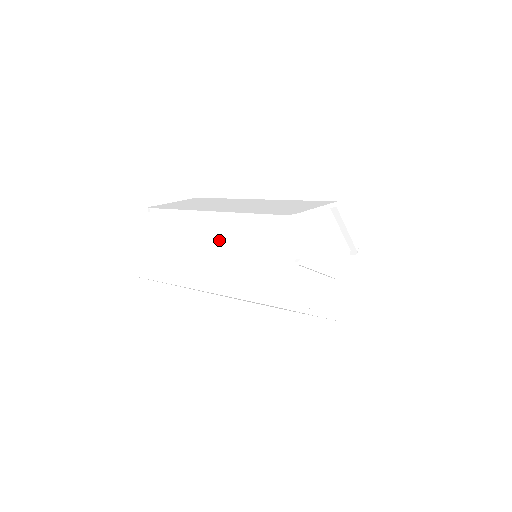
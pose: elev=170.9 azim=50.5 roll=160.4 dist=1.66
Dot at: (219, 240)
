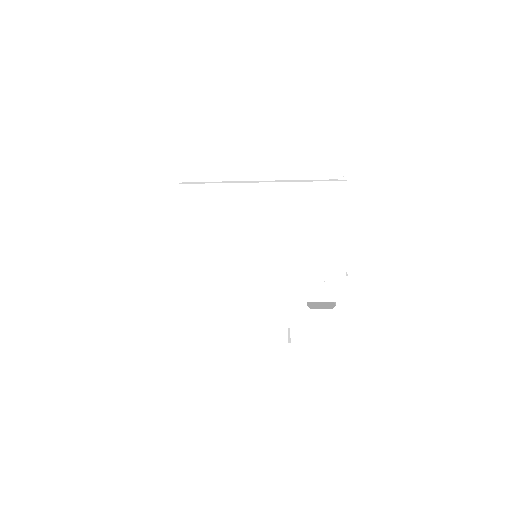
Dot at: occluded
